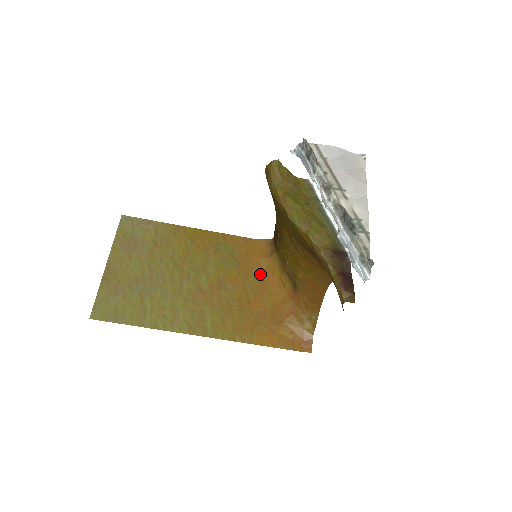
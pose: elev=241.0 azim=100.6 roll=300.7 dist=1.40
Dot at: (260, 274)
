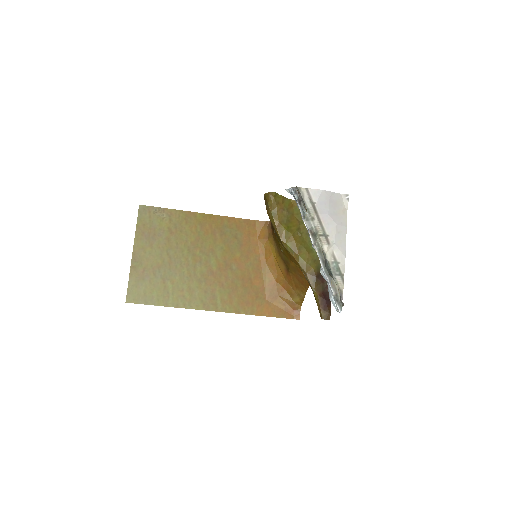
Dot at: (259, 254)
